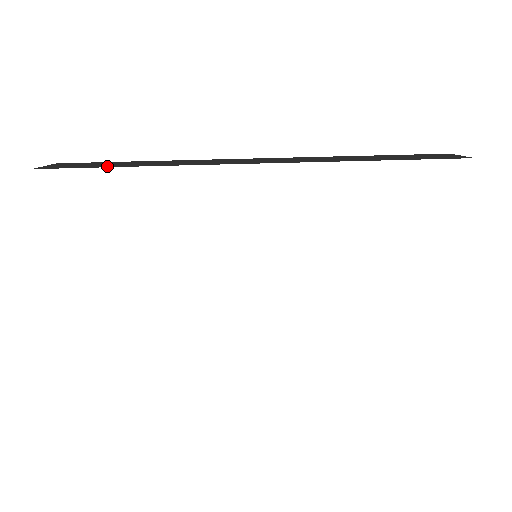
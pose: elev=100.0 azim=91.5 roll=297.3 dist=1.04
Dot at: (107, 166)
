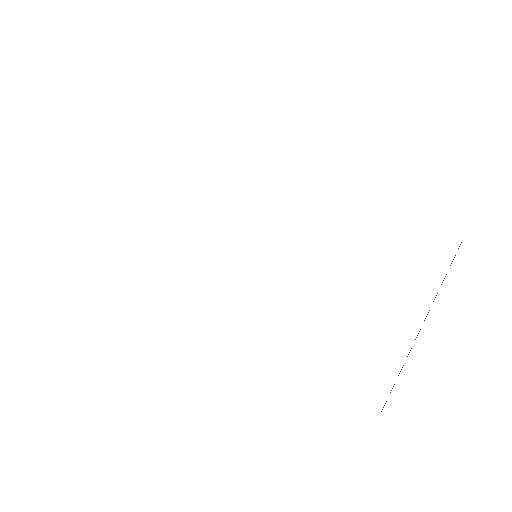
Dot at: occluded
